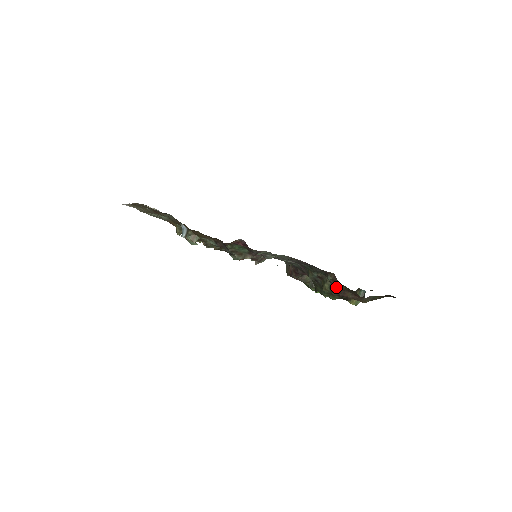
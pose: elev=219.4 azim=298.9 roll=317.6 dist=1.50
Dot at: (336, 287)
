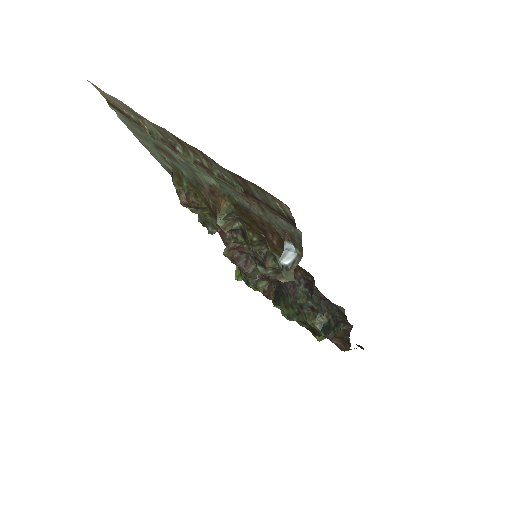
Dot at: (339, 336)
